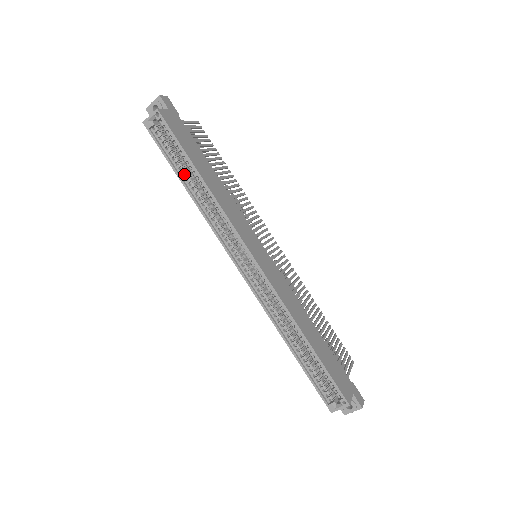
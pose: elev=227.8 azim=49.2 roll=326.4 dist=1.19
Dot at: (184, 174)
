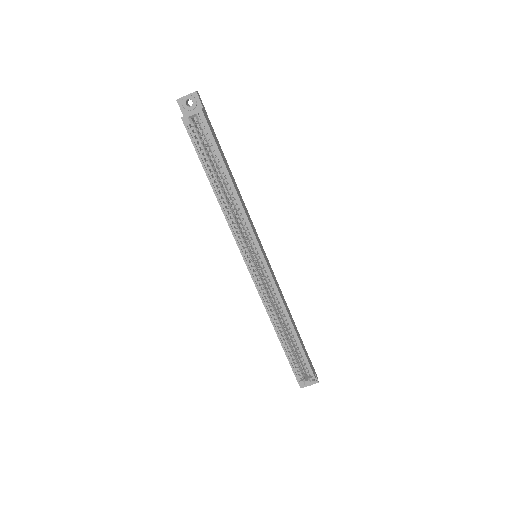
Dot at: (213, 176)
